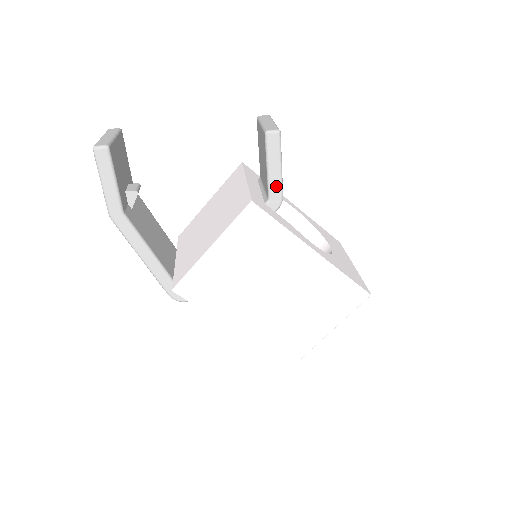
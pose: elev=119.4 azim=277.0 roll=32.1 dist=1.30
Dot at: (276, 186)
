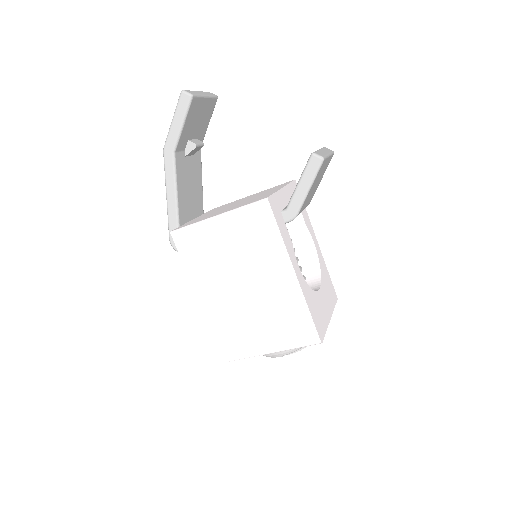
Dot at: (297, 202)
